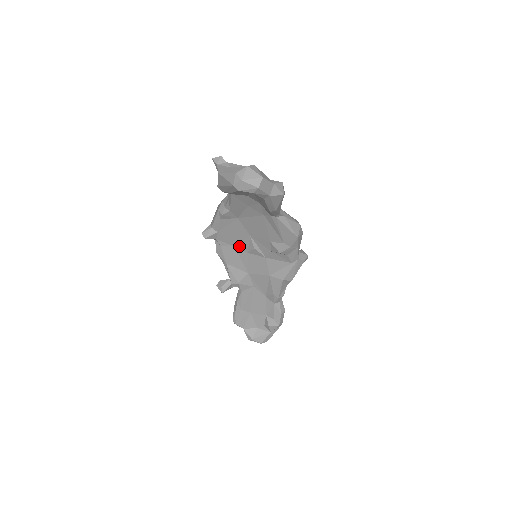
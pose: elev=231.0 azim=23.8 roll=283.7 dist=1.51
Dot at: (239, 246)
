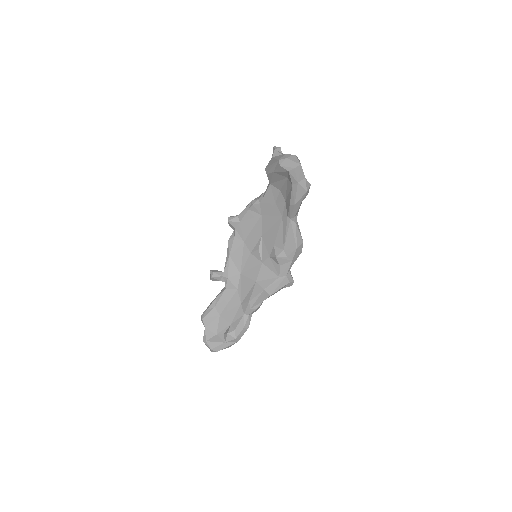
Dot at: (248, 244)
